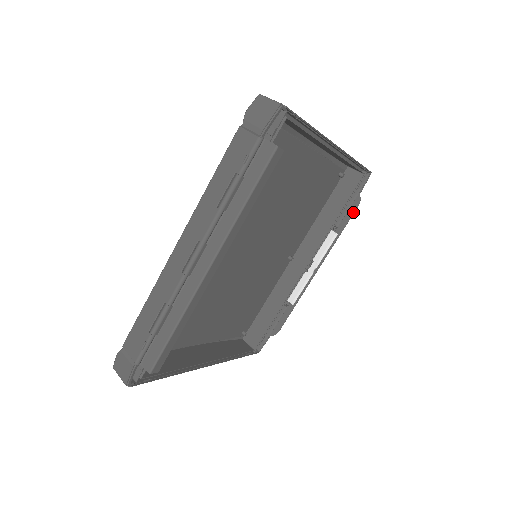
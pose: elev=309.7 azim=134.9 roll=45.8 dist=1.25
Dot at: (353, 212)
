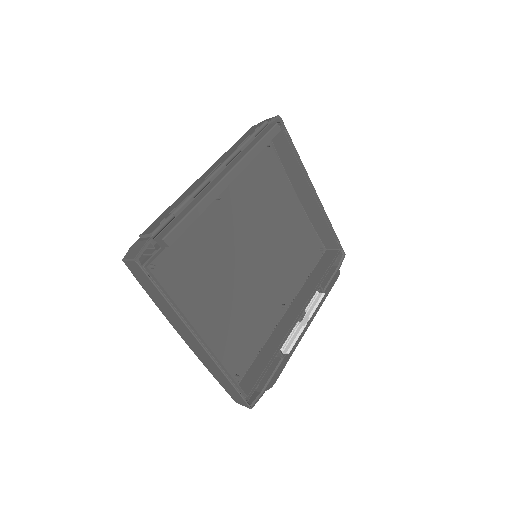
Dot at: (335, 280)
